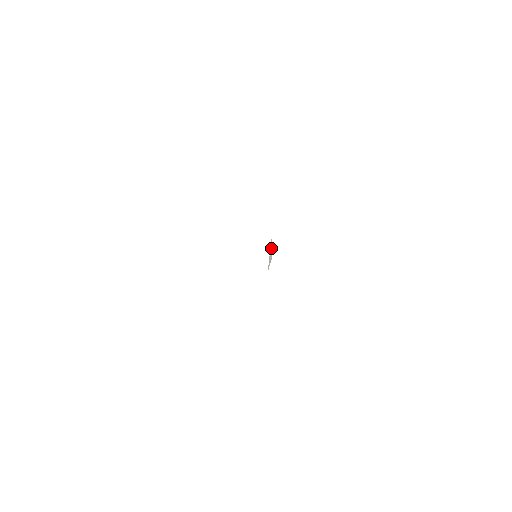
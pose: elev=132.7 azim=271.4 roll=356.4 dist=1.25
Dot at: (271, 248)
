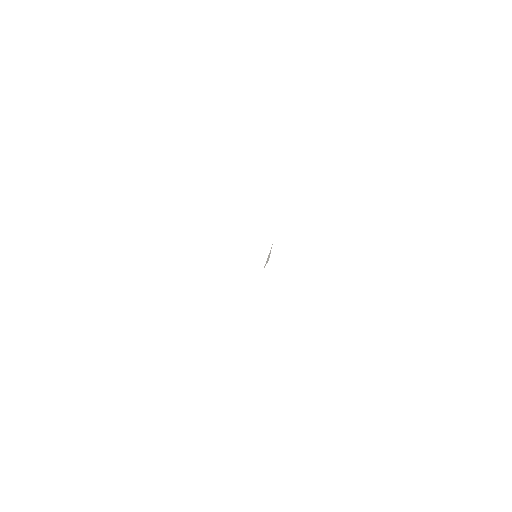
Dot at: (270, 252)
